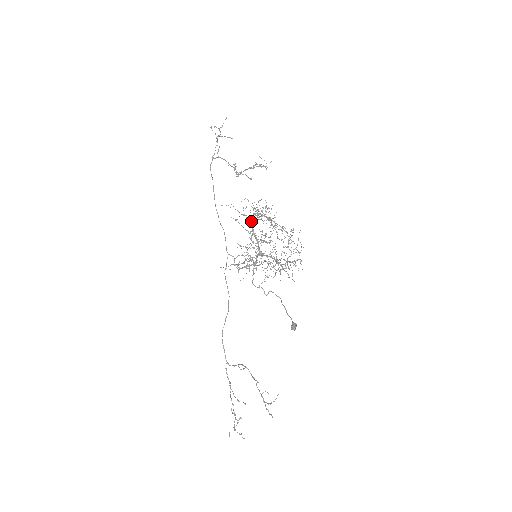
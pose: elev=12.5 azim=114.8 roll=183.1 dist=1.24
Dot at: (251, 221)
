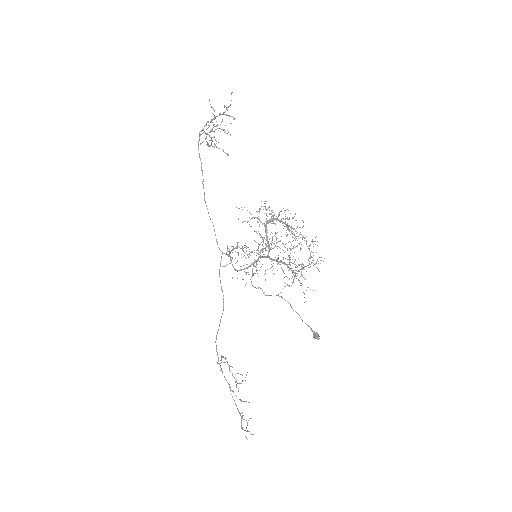
Dot at: (266, 226)
